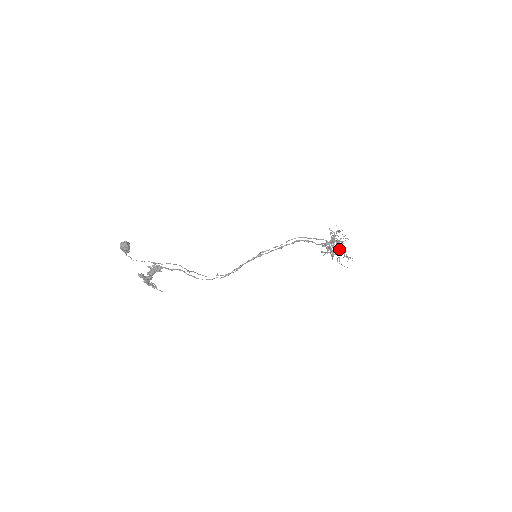
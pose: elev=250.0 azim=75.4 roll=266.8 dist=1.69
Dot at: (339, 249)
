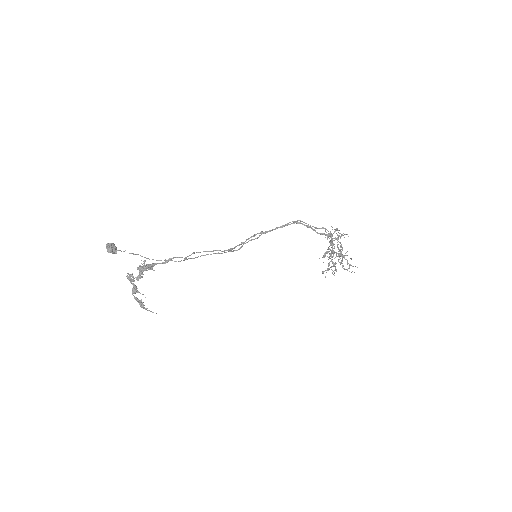
Dot at: (341, 245)
